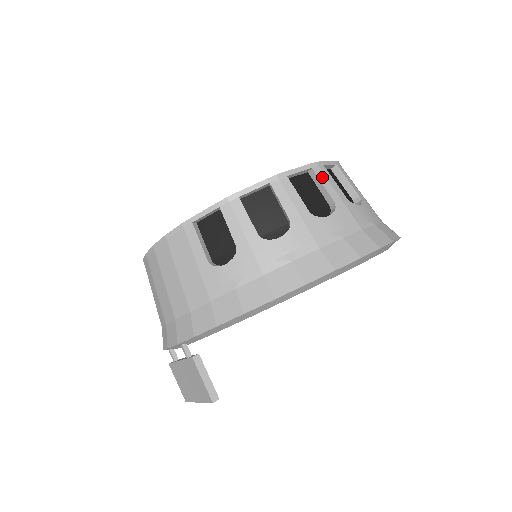
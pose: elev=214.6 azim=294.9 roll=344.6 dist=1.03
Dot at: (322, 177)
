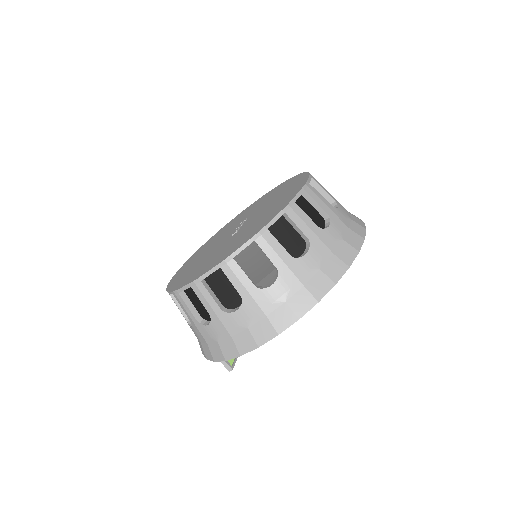
Dot at: (230, 274)
